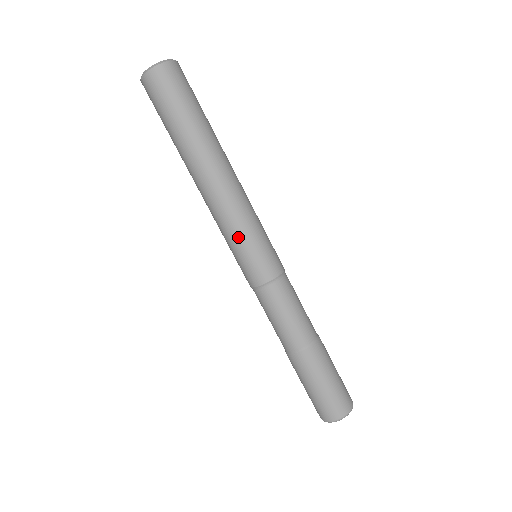
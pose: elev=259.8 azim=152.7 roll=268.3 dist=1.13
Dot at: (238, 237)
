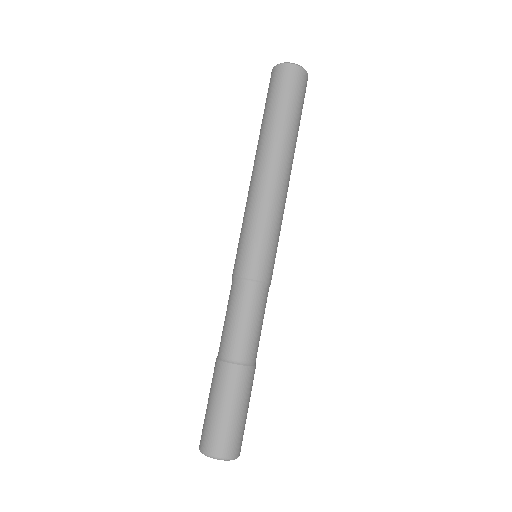
Dot at: (267, 227)
